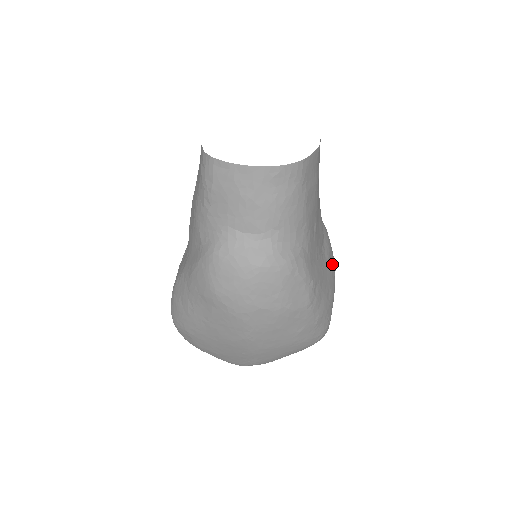
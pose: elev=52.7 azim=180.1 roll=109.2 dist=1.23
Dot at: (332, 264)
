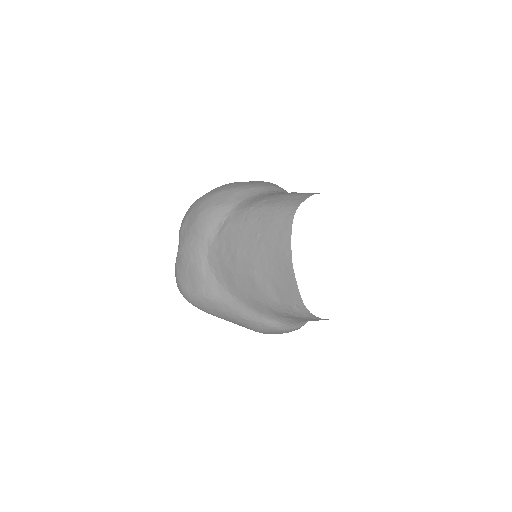
Dot at: occluded
